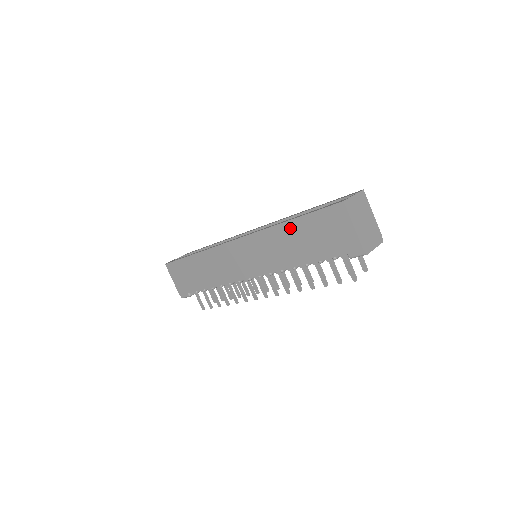
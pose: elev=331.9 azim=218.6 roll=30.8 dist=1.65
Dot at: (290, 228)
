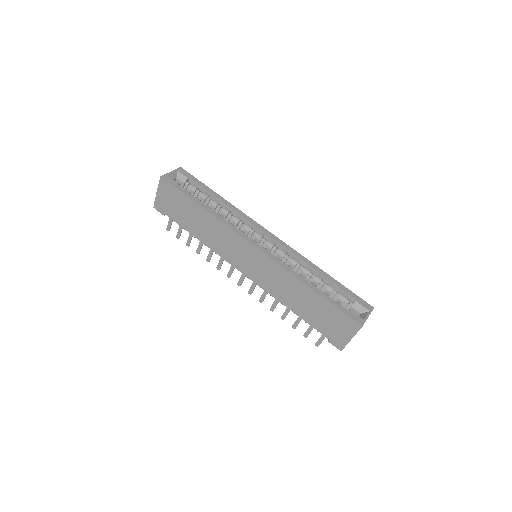
Dot at: (309, 293)
